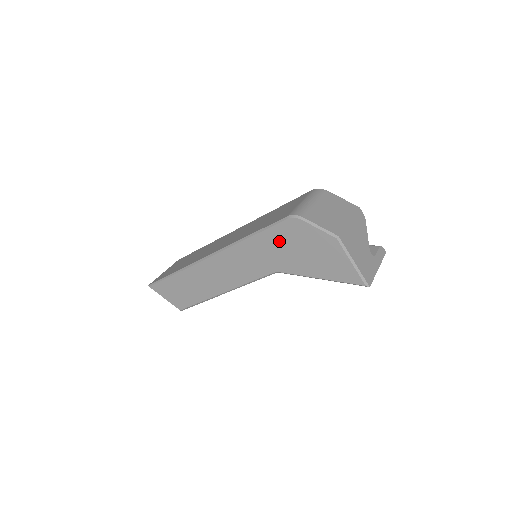
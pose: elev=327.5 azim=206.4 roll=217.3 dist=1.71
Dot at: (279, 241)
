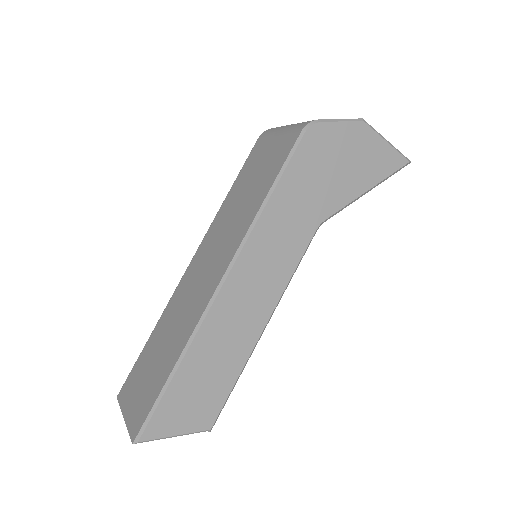
Dot at: (307, 174)
